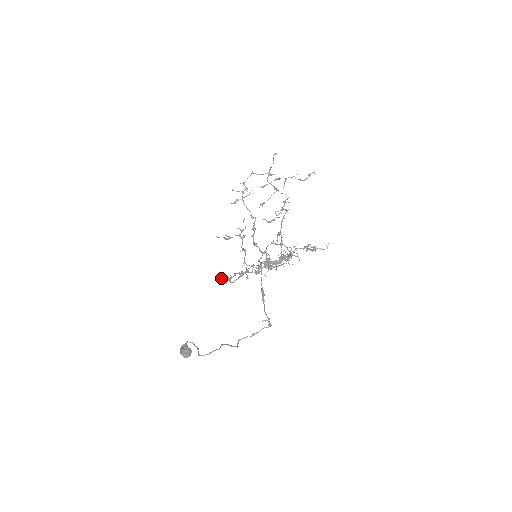
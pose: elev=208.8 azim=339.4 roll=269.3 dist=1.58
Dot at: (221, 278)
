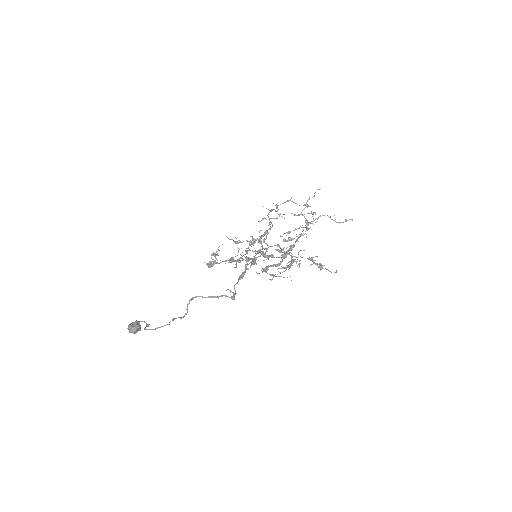
Dot at: (209, 262)
